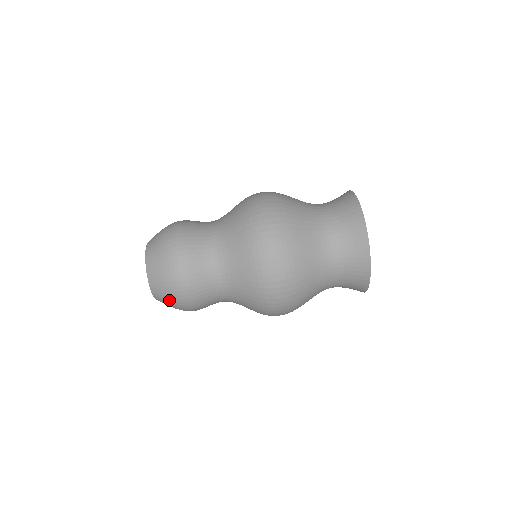
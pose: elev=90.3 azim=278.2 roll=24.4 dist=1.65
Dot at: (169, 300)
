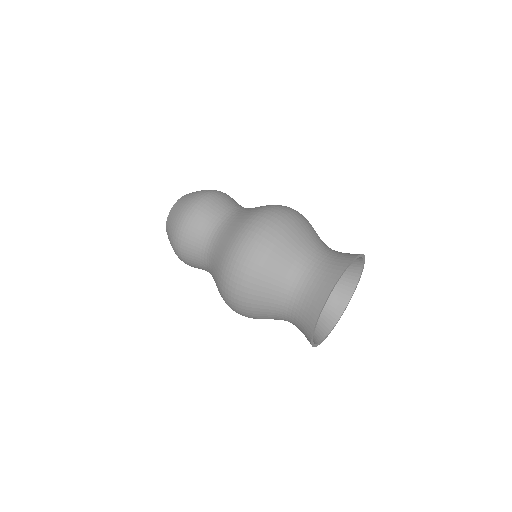
Dot at: (183, 204)
